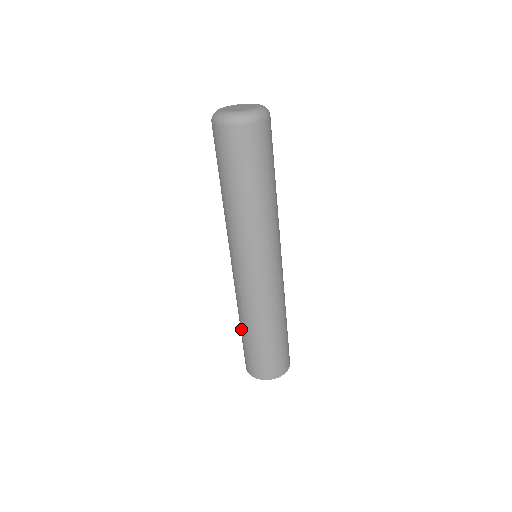
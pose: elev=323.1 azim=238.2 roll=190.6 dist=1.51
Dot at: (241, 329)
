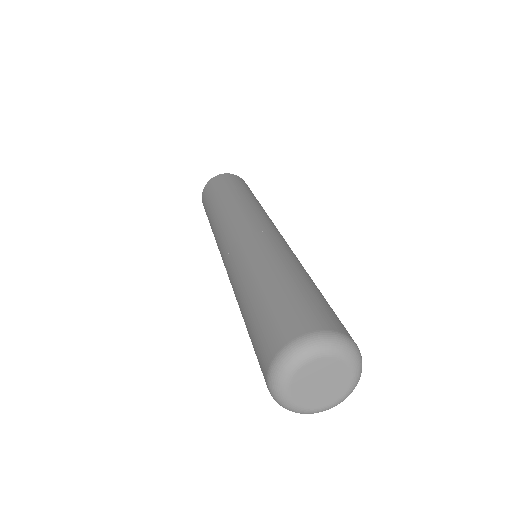
Dot at: (209, 222)
